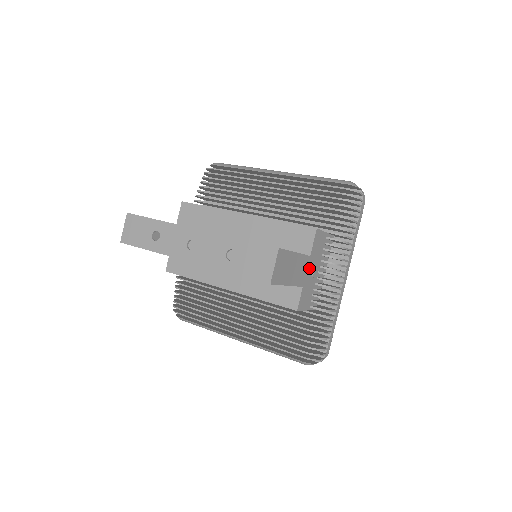
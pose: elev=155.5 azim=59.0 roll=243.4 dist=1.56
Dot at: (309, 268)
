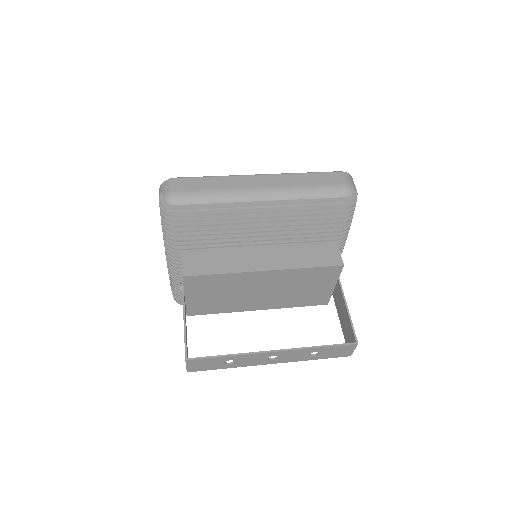
Dot at: (337, 285)
